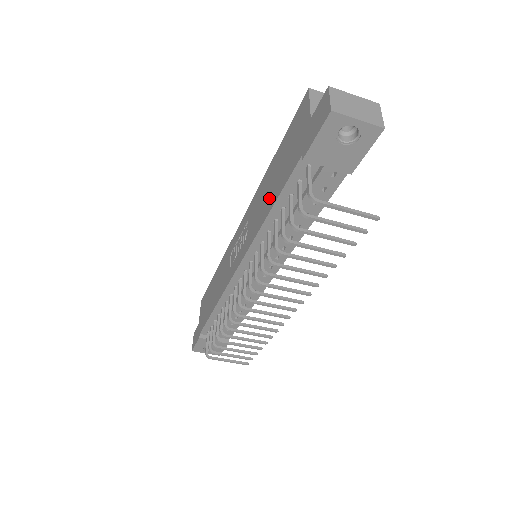
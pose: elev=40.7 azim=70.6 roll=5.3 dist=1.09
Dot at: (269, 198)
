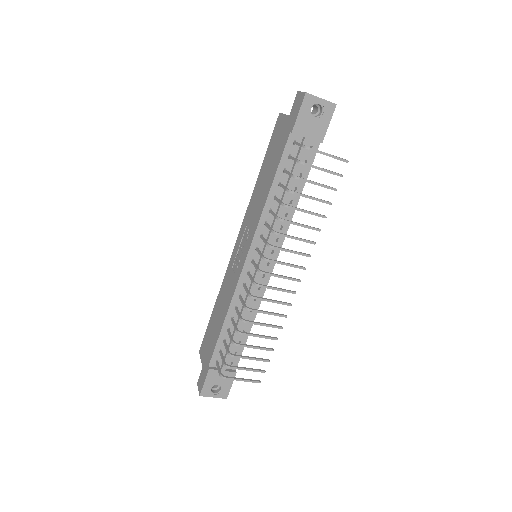
Dot at: (266, 185)
